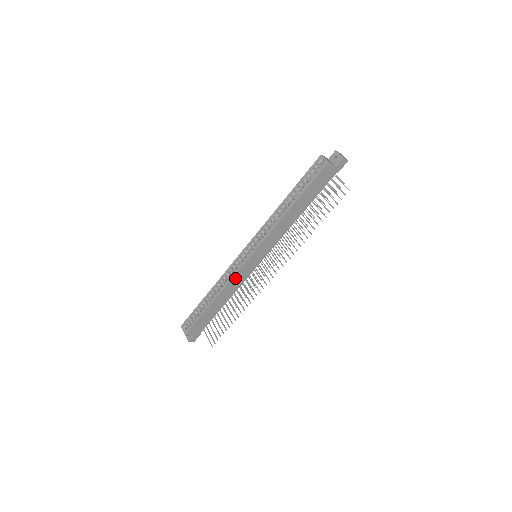
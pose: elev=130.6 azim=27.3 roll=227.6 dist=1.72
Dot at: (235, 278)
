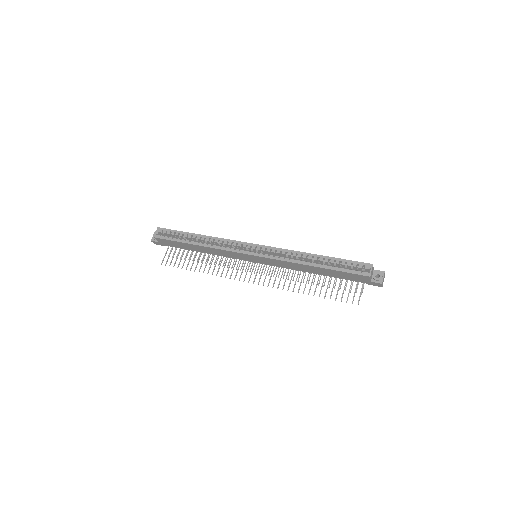
Dot at: (226, 251)
